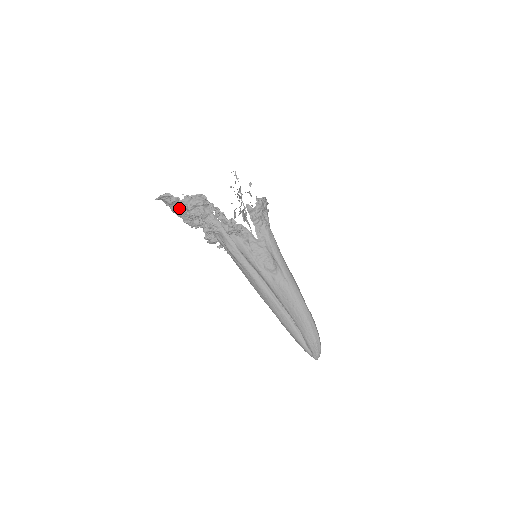
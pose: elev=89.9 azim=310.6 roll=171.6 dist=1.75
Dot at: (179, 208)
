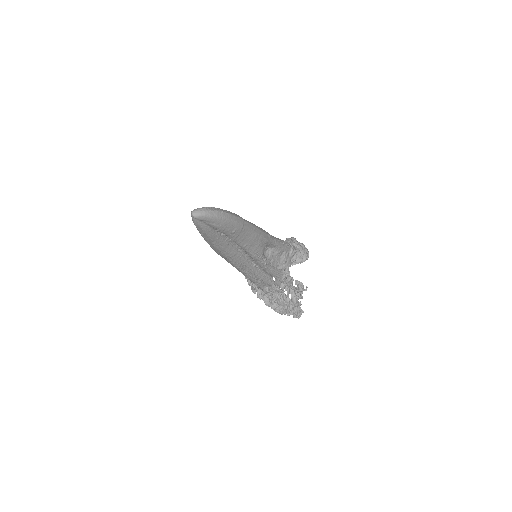
Dot at: occluded
